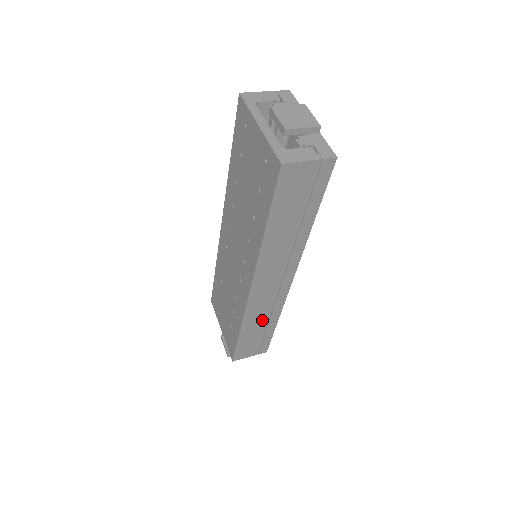
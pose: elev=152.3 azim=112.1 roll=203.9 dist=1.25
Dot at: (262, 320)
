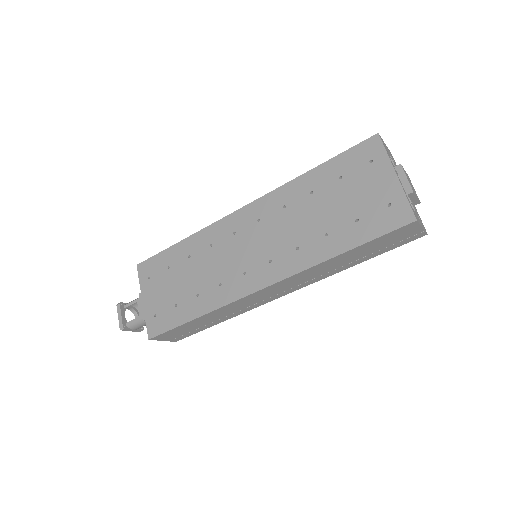
Dot at: (222, 315)
